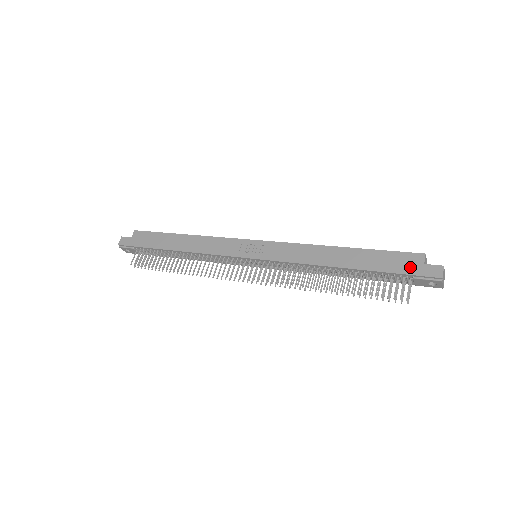
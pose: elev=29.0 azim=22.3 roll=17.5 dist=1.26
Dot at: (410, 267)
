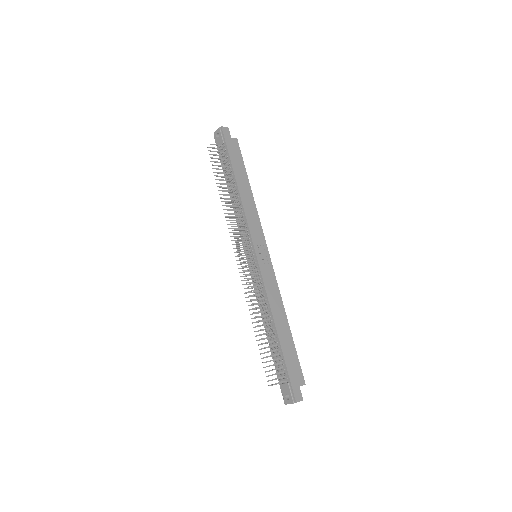
Dot at: (295, 378)
